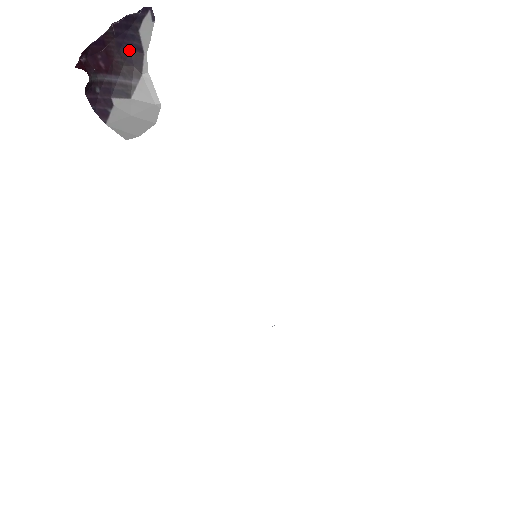
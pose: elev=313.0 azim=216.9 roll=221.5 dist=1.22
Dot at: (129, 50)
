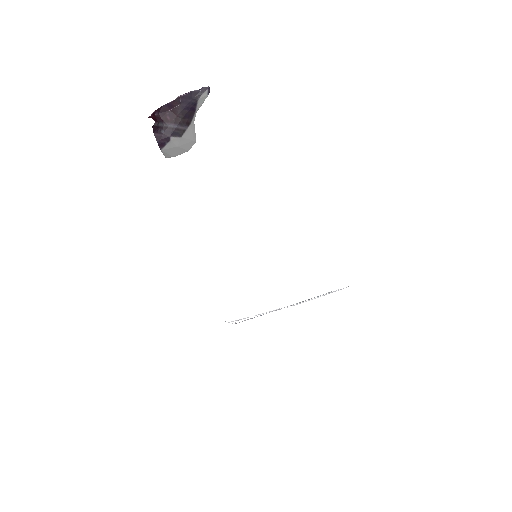
Dot at: (188, 110)
